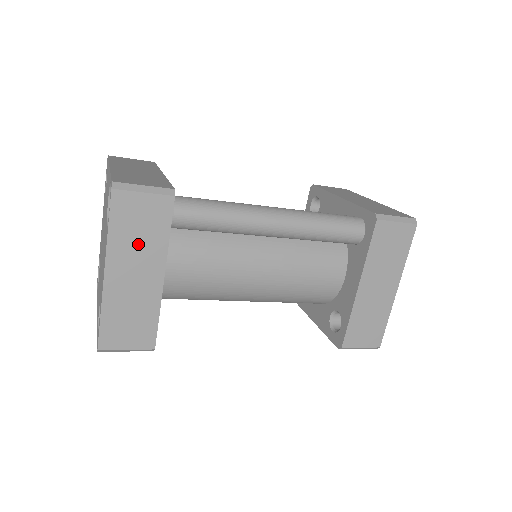
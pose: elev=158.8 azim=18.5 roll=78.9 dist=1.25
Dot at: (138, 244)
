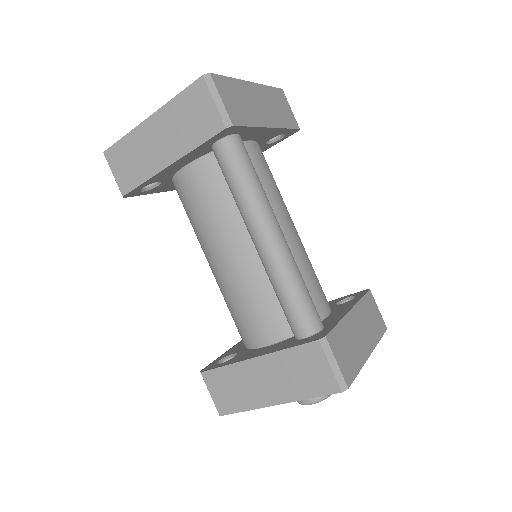
Dot at: (179, 126)
